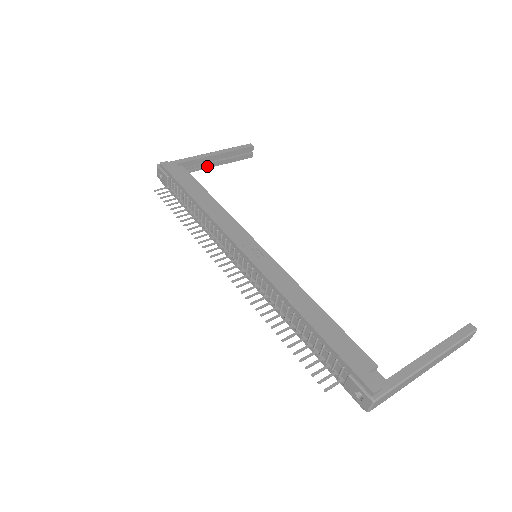
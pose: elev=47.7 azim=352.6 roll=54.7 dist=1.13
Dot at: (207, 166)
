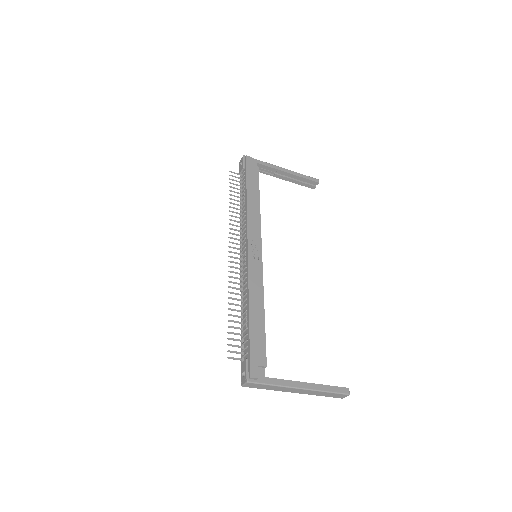
Dot at: (277, 176)
